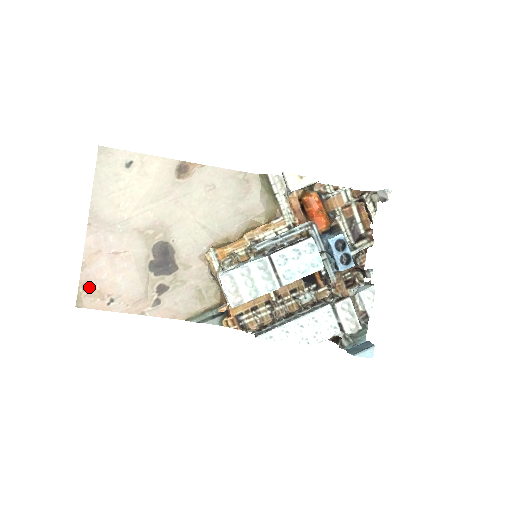
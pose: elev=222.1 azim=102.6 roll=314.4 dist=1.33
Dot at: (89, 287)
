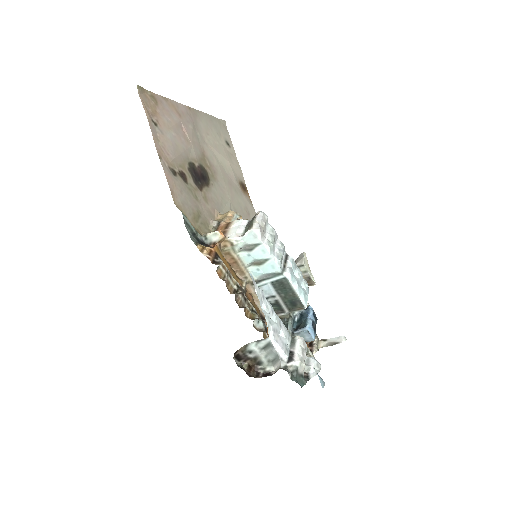
Dot at: (155, 102)
